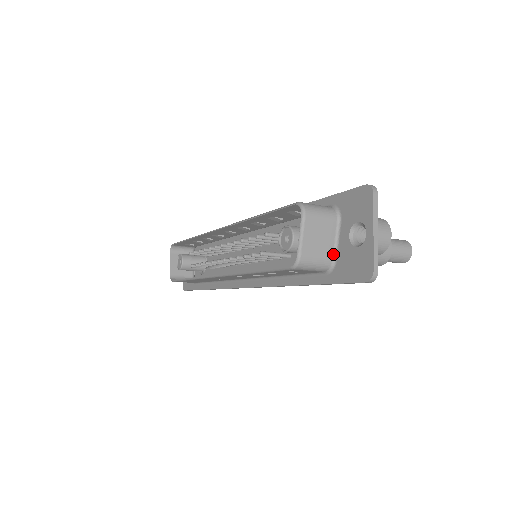
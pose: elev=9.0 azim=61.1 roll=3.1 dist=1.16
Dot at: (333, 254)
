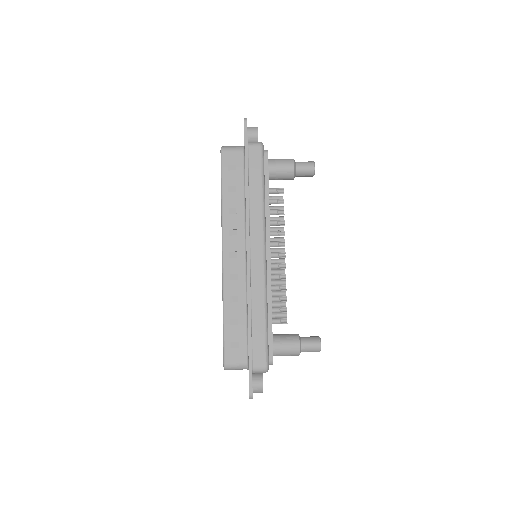
Dot at: occluded
